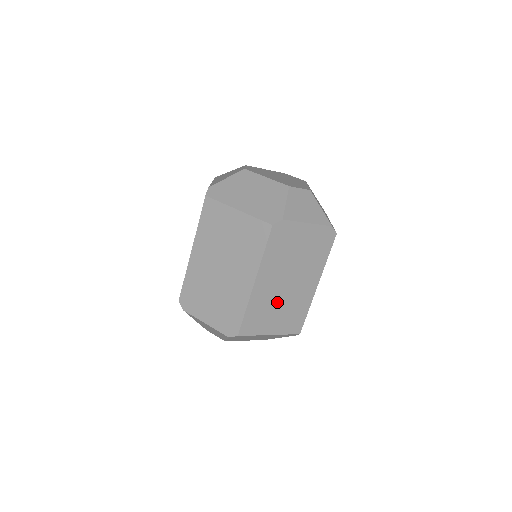
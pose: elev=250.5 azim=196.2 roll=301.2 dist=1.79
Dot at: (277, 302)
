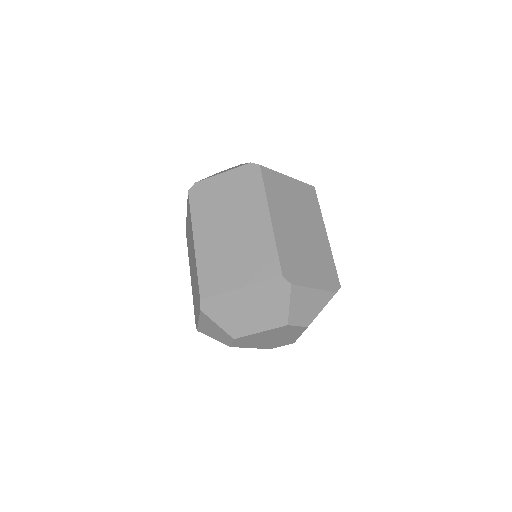
Dot at: (229, 251)
